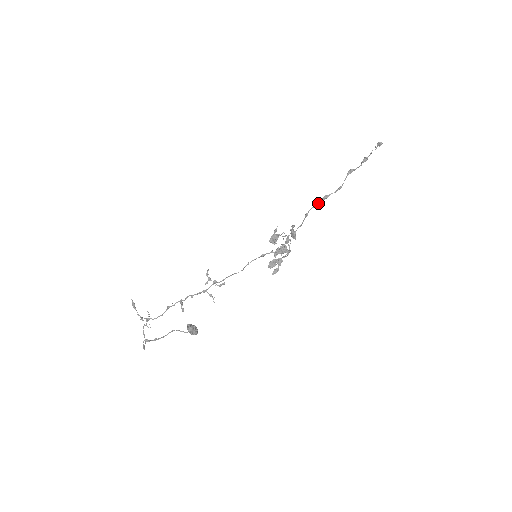
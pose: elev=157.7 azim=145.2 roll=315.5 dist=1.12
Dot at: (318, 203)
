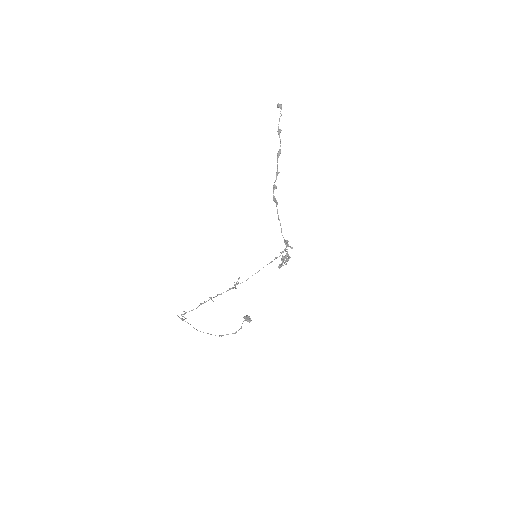
Dot at: occluded
